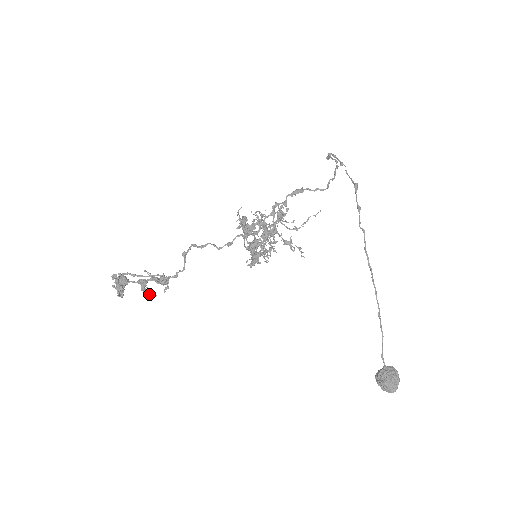
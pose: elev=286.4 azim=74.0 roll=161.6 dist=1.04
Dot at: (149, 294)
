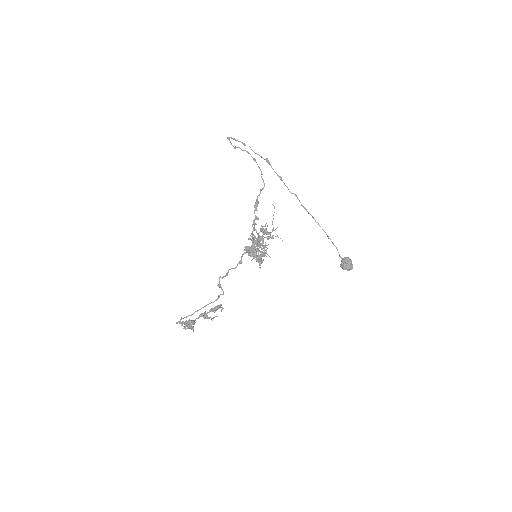
Dot at: (213, 318)
